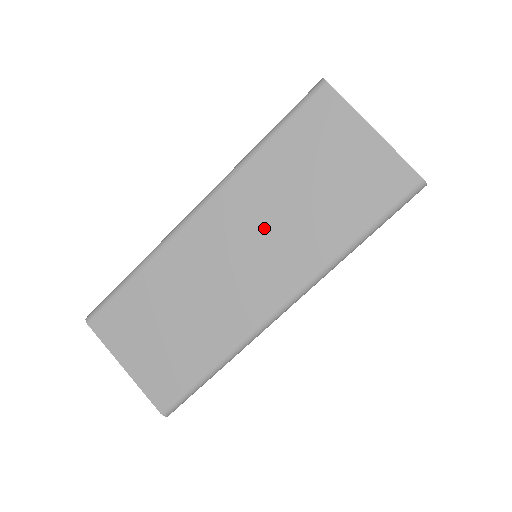
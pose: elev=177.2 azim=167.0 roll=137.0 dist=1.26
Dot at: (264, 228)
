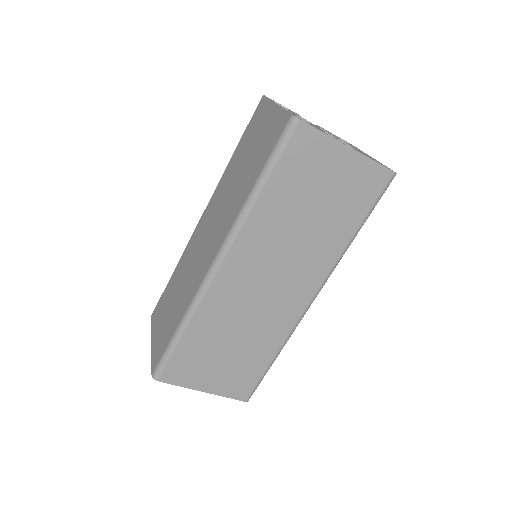
Dot at: (220, 208)
